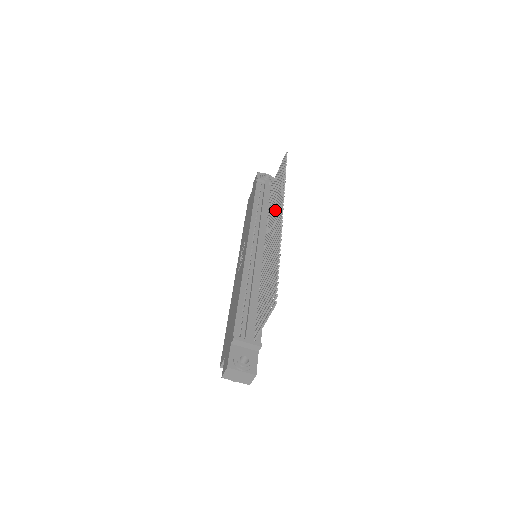
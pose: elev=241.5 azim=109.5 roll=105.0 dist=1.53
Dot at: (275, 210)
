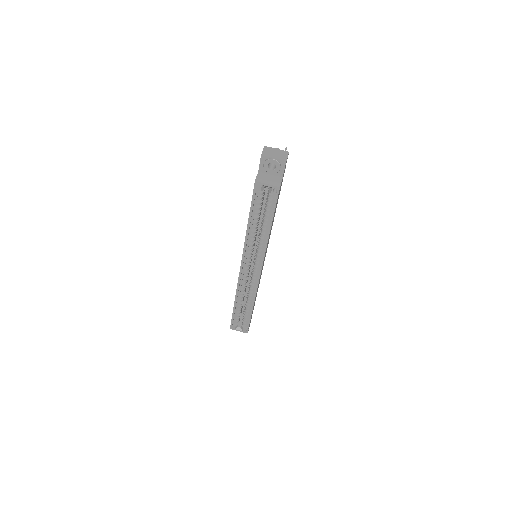
Dot at: occluded
